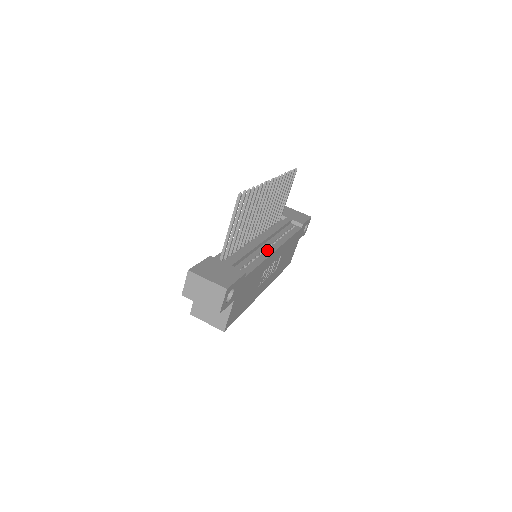
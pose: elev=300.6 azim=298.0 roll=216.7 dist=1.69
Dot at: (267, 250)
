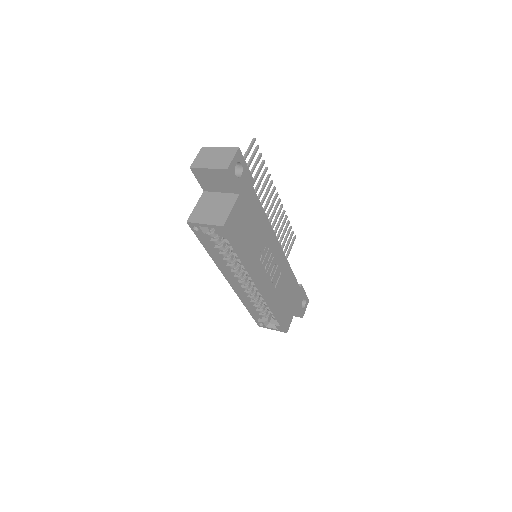
Dot at: occluded
